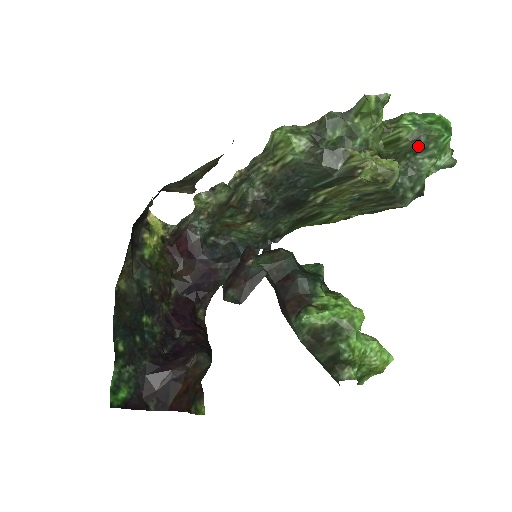
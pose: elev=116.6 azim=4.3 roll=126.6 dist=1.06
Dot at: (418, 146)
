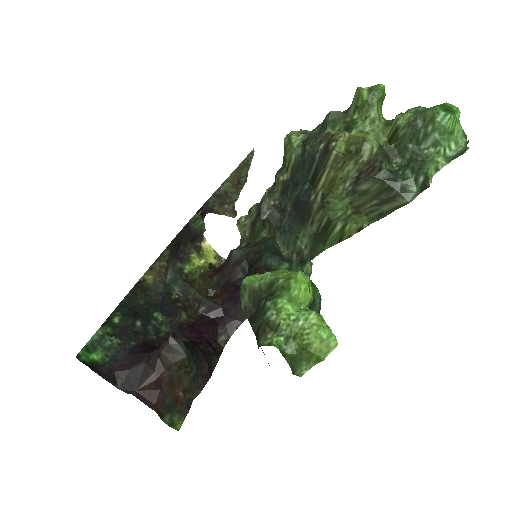
Dot at: (417, 132)
